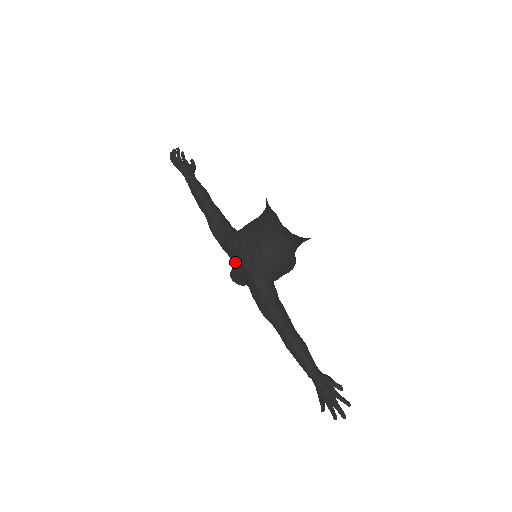
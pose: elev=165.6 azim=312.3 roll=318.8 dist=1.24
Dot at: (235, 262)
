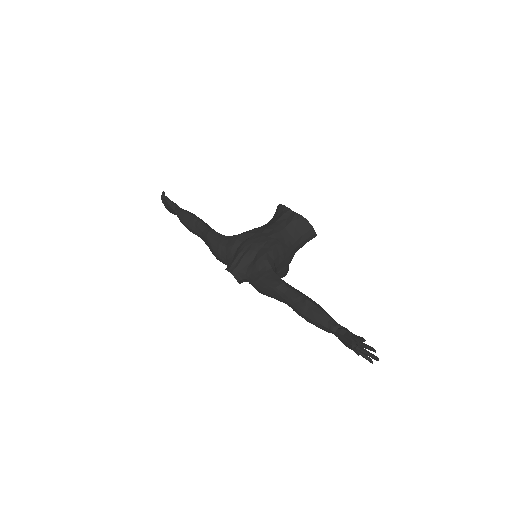
Dot at: (243, 249)
